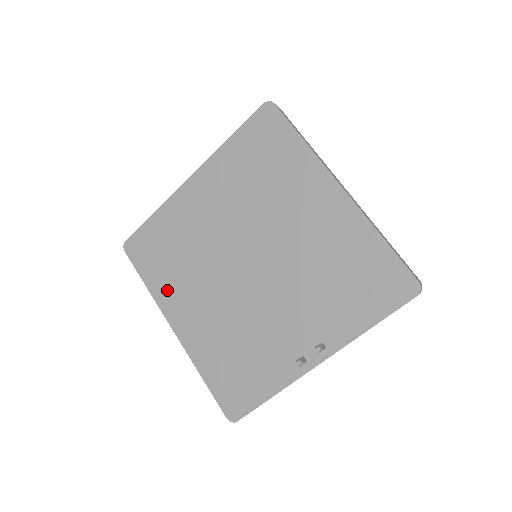
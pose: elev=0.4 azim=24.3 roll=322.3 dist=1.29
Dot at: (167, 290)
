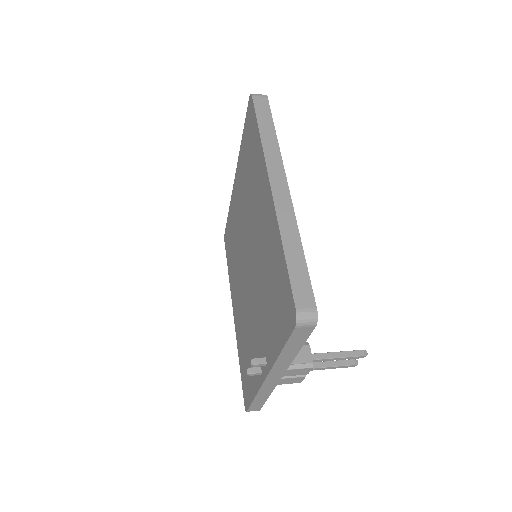
Dot at: (232, 279)
